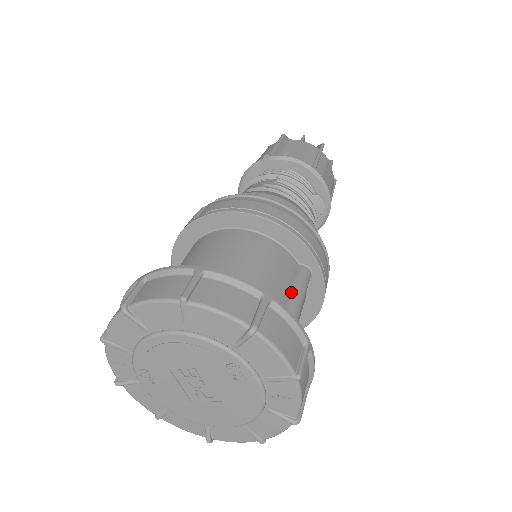
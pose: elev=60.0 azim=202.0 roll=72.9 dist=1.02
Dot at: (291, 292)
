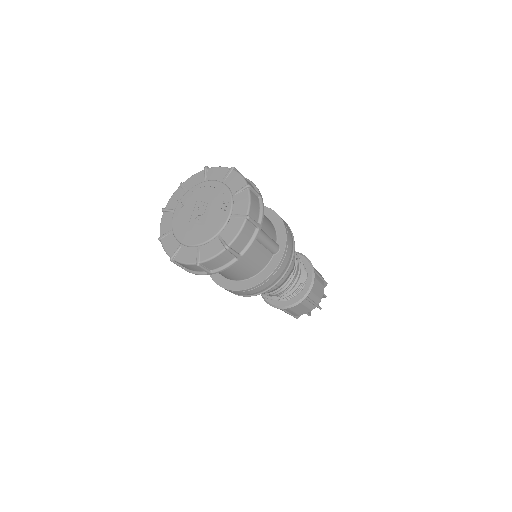
Dot at: (266, 233)
